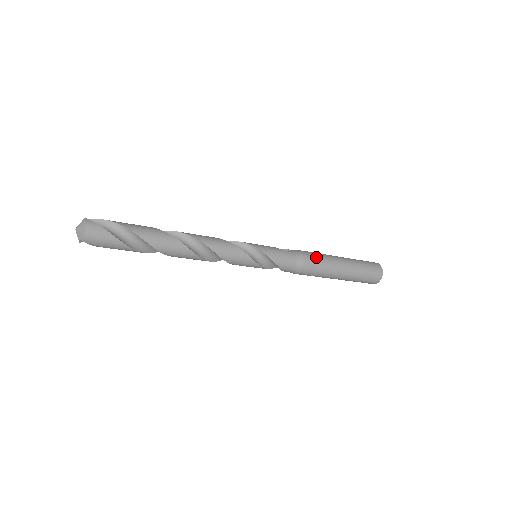
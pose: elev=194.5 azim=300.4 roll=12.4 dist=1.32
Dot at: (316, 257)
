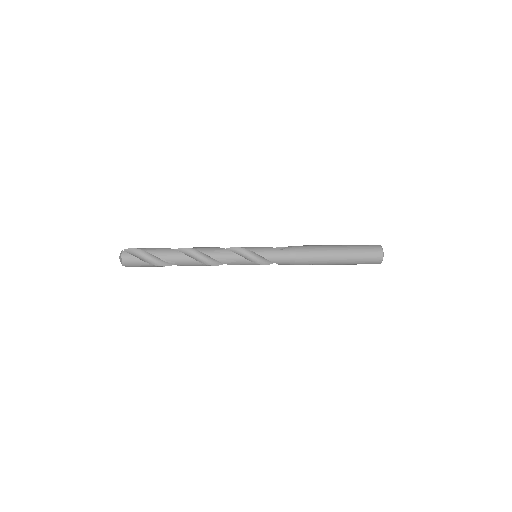
Dot at: (309, 251)
